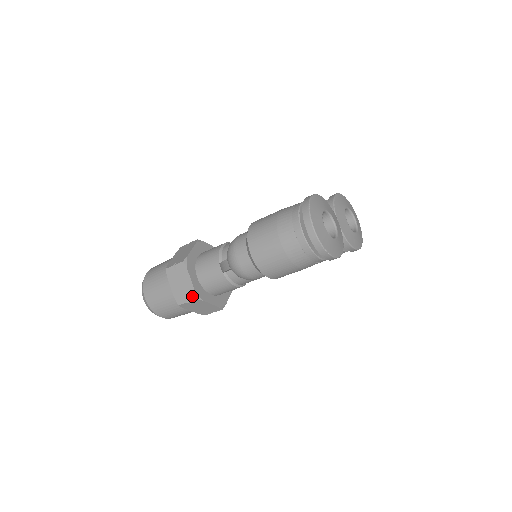
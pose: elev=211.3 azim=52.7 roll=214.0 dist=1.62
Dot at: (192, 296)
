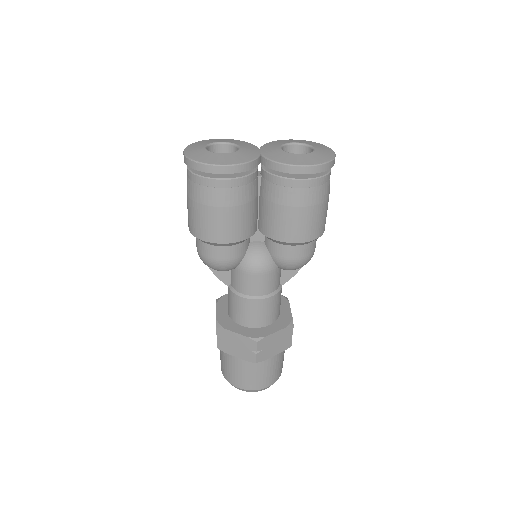
Dot at: occluded
